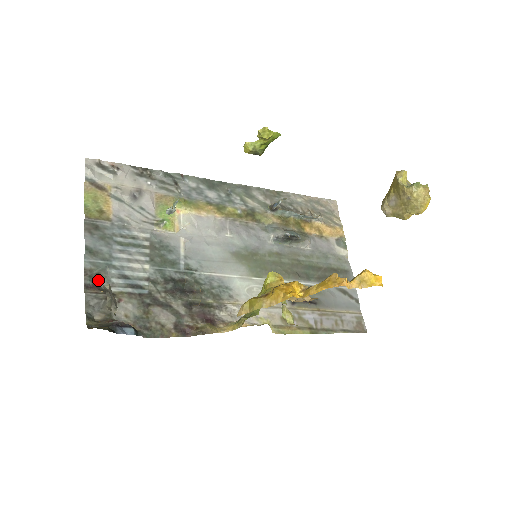
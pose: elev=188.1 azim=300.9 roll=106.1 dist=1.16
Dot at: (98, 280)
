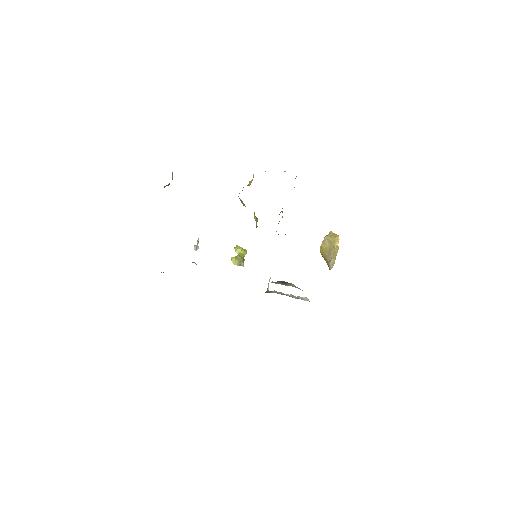
Dot at: occluded
